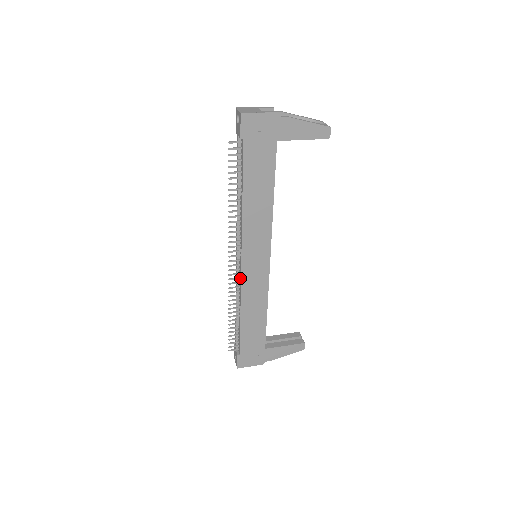
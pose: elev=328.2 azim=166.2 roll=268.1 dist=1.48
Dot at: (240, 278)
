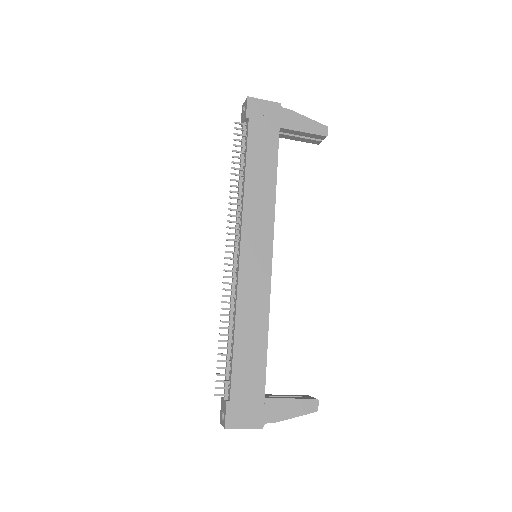
Dot at: (237, 276)
